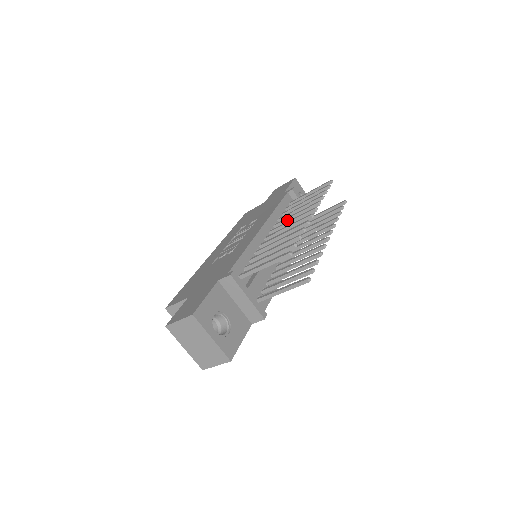
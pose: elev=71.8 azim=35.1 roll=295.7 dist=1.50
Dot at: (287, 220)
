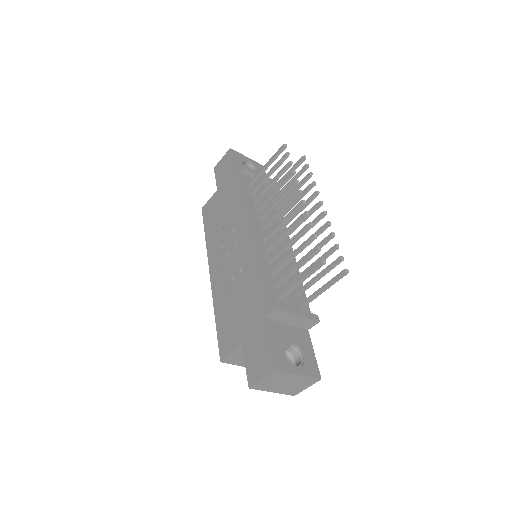
Dot at: (270, 210)
